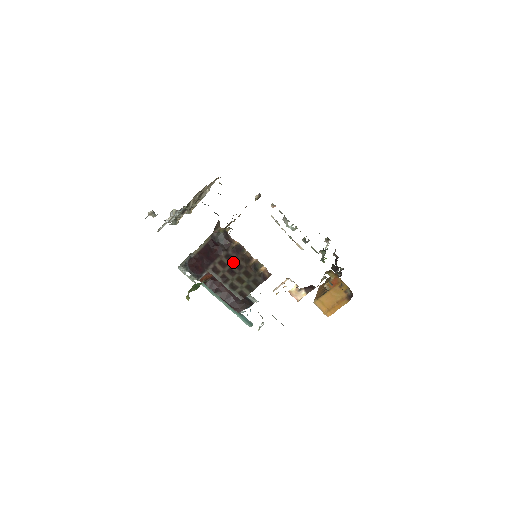
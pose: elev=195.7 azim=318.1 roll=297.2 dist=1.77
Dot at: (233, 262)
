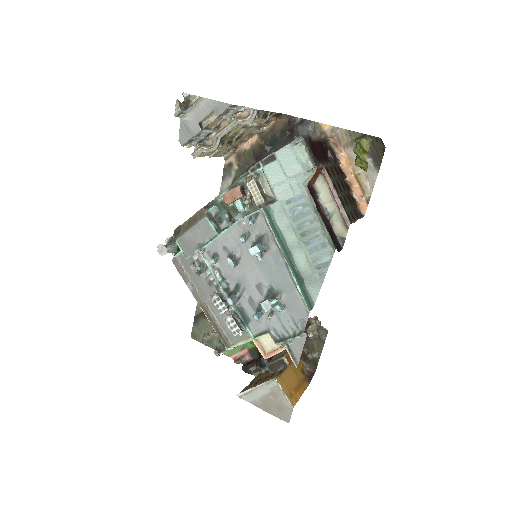
Dot at: (339, 178)
